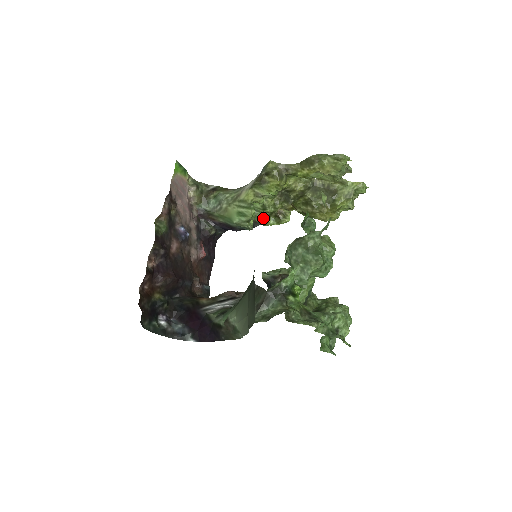
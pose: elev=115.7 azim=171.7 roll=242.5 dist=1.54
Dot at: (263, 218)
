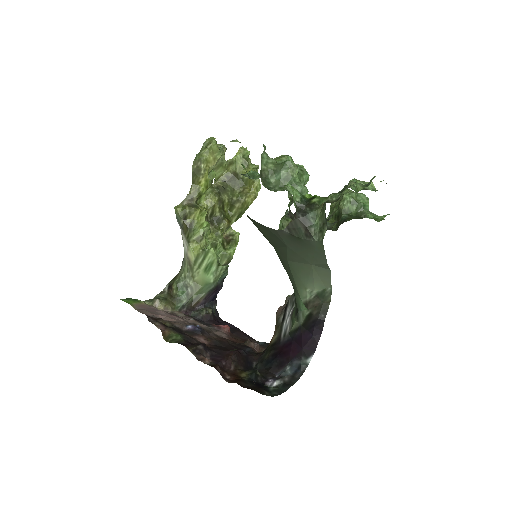
Dot at: (223, 256)
